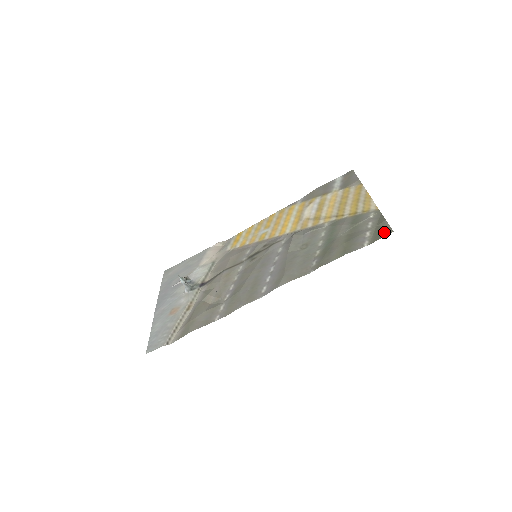
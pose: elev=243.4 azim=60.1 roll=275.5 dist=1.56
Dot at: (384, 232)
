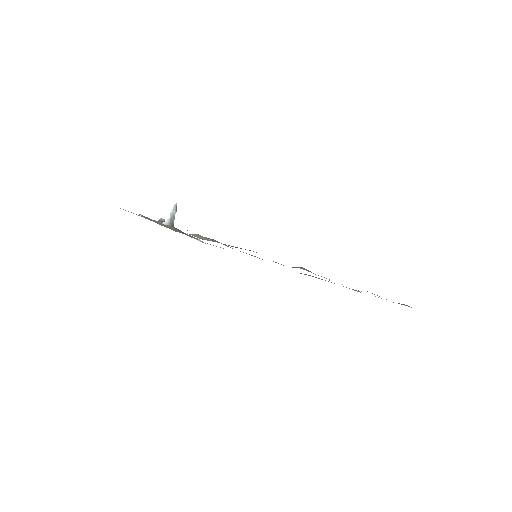
Dot at: occluded
